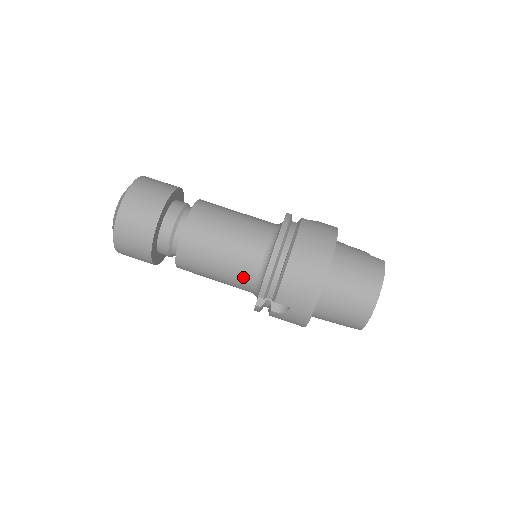
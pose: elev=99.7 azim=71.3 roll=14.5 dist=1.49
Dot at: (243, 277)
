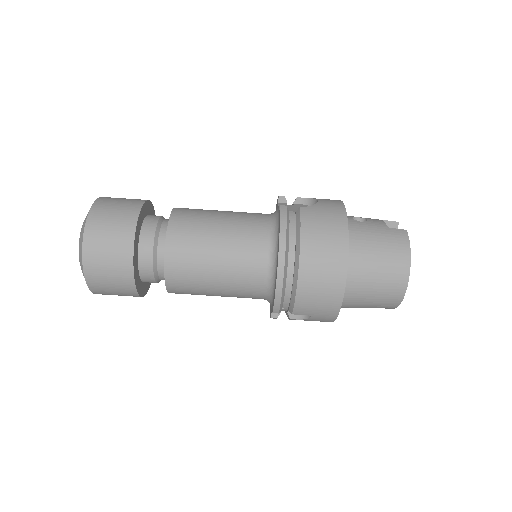
Dot at: (249, 292)
